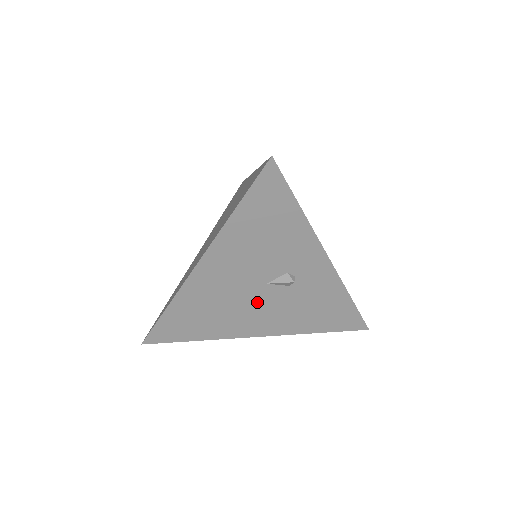
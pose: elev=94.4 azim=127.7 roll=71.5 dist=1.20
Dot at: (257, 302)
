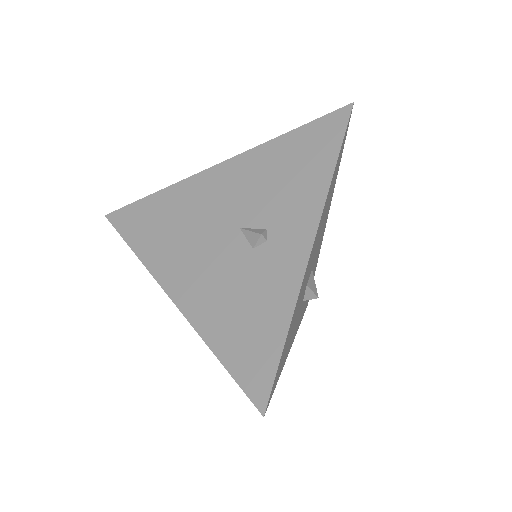
Dot at: (213, 245)
